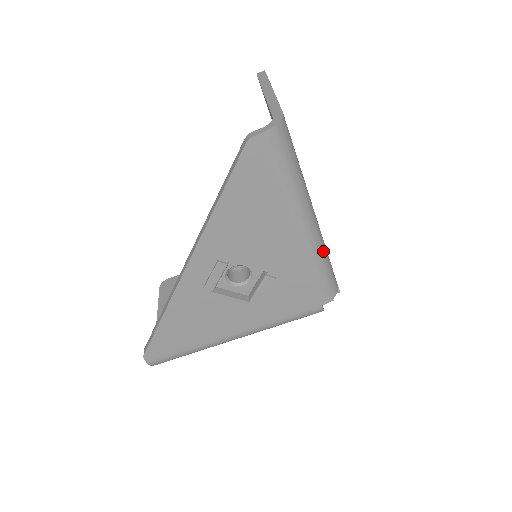
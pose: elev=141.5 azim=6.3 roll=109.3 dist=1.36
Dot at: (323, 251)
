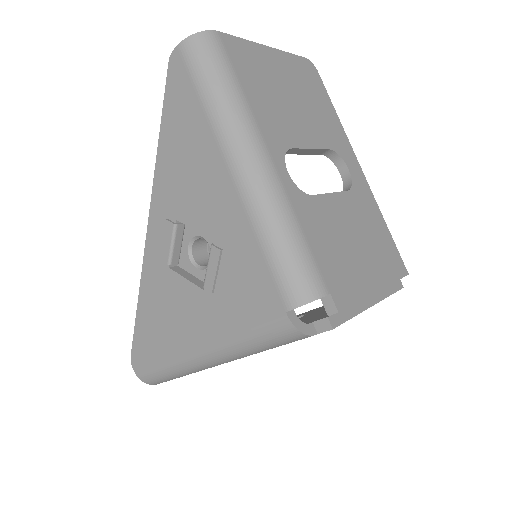
Dot at: (280, 214)
